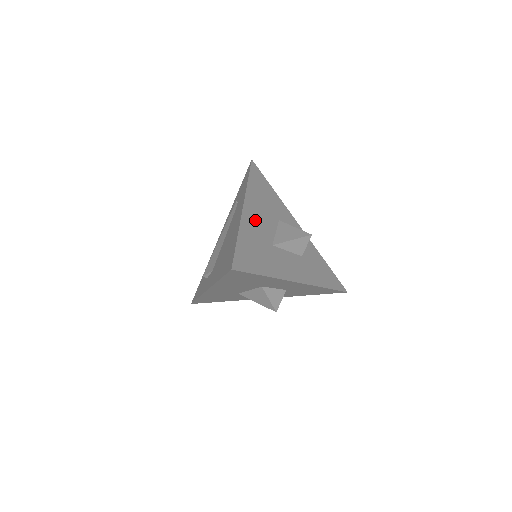
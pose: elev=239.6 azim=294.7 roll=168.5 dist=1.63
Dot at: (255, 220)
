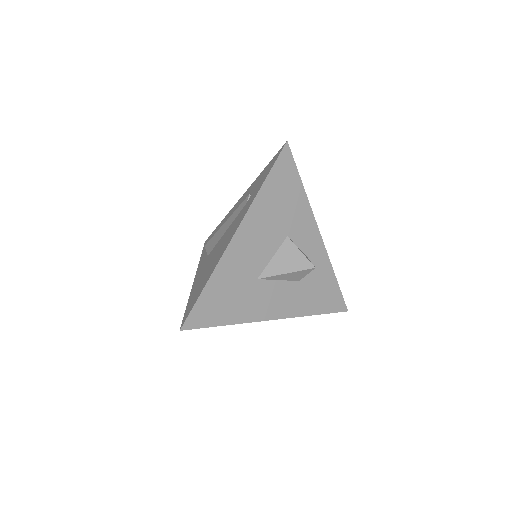
Dot at: (246, 249)
